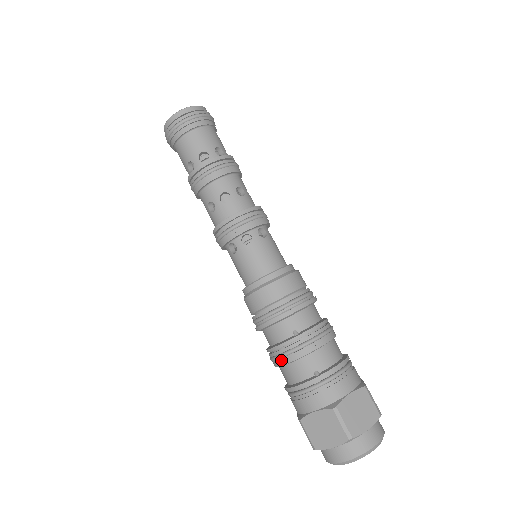
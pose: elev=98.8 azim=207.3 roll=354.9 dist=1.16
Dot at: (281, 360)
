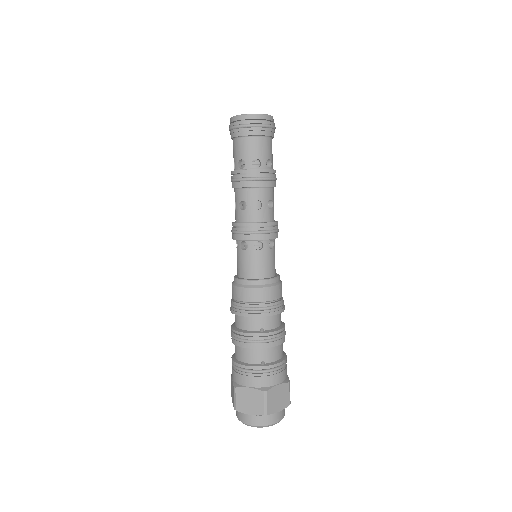
Dot at: (242, 343)
